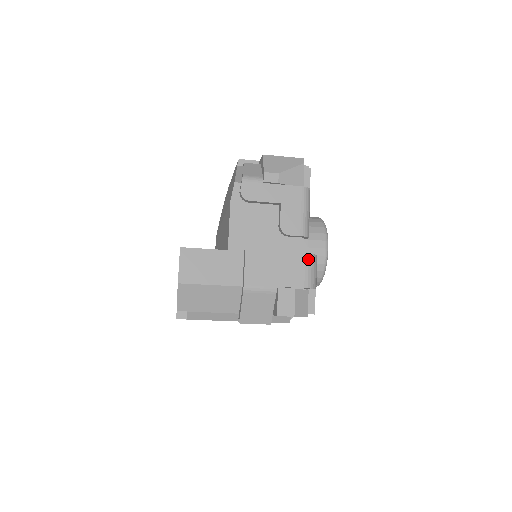
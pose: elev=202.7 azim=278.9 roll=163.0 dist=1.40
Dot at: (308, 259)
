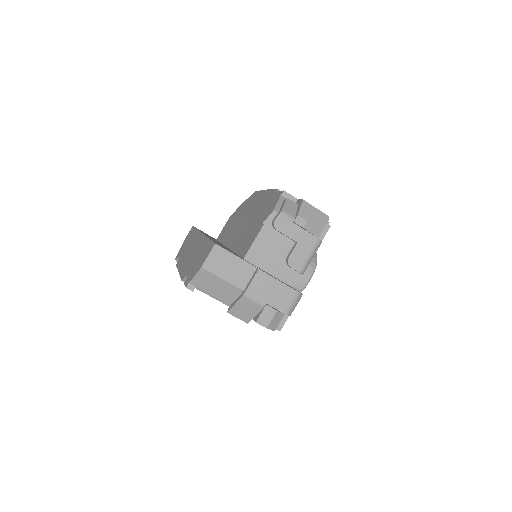
Dot at: (296, 295)
